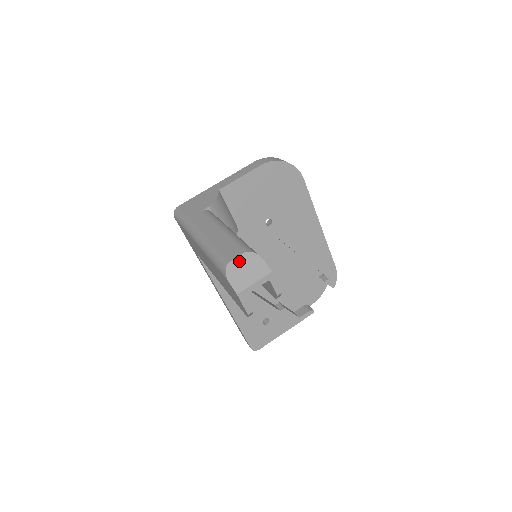
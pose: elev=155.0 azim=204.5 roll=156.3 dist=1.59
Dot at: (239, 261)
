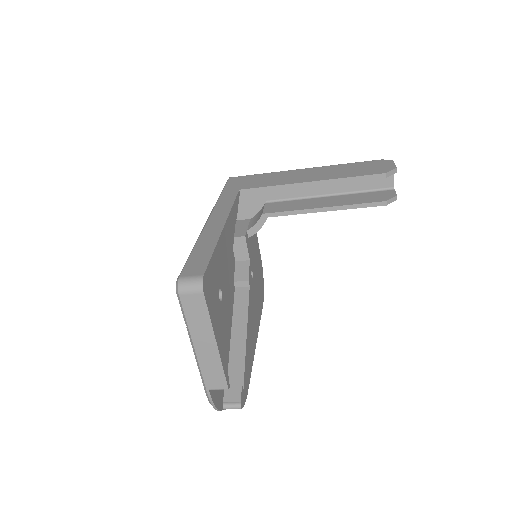
Dot at: occluded
